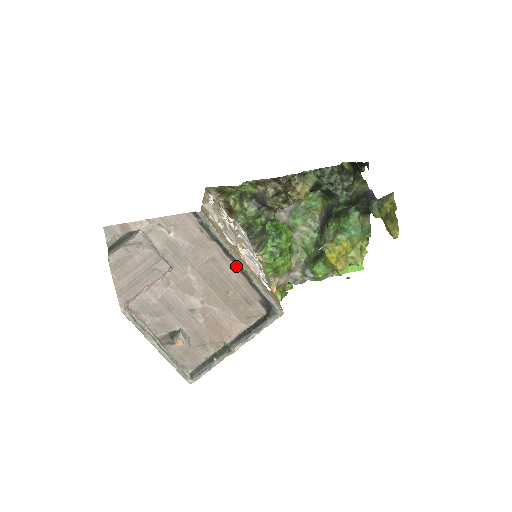
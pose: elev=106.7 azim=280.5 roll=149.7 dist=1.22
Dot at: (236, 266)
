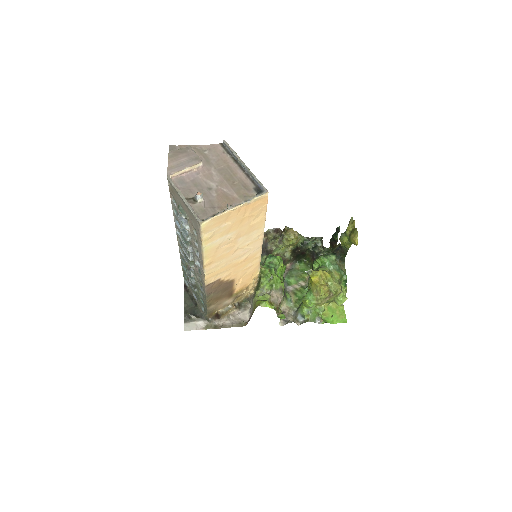
Dot at: (241, 169)
